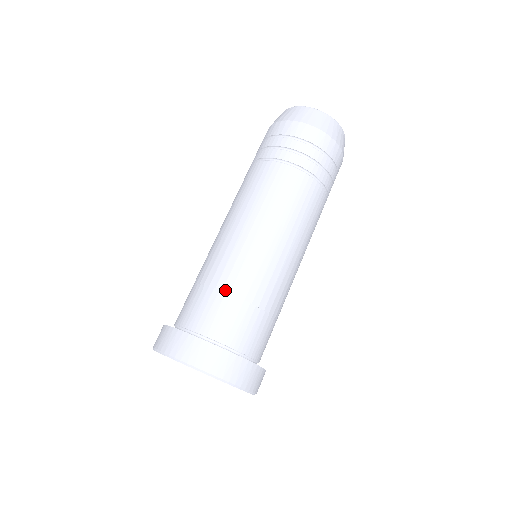
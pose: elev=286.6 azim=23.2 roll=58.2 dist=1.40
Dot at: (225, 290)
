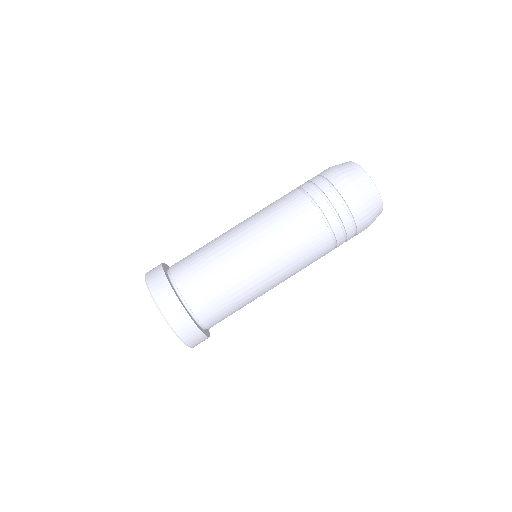
Dot at: (205, 257)
